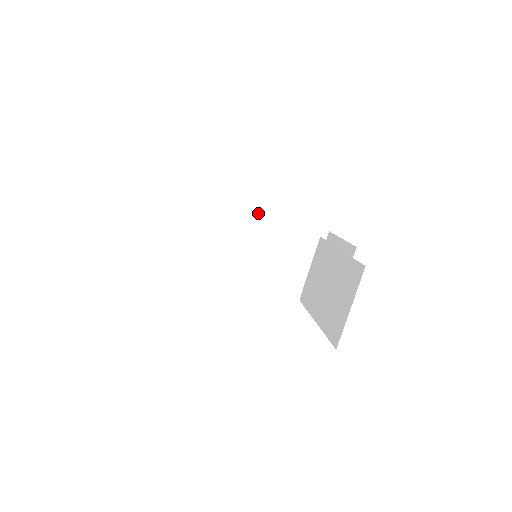
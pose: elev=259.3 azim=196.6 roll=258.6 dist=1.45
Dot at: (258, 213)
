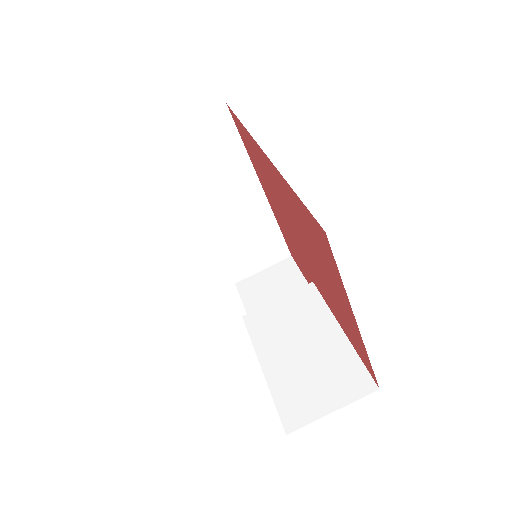
Dot at: (261, 190)
